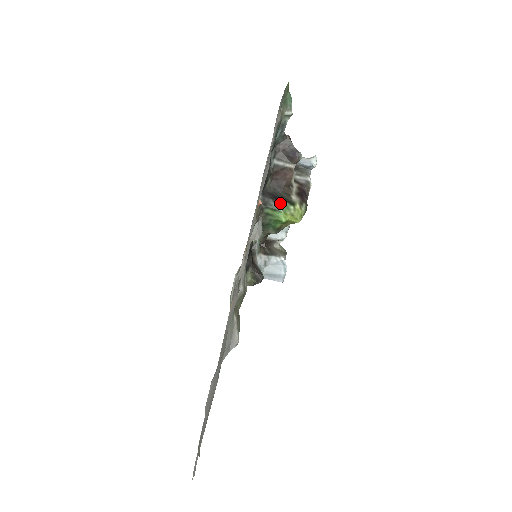
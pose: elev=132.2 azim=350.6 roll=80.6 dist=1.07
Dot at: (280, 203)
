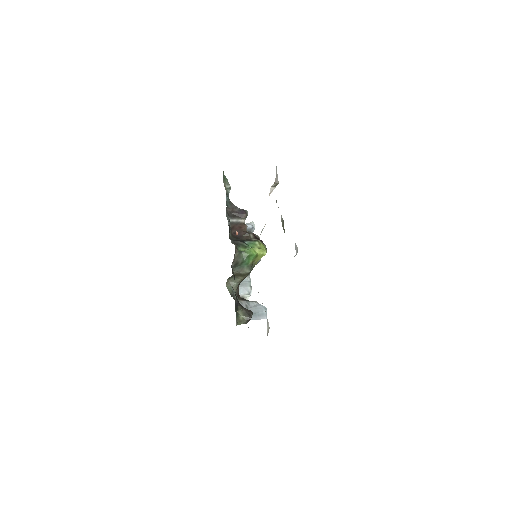
Dot at: (246, 244)
